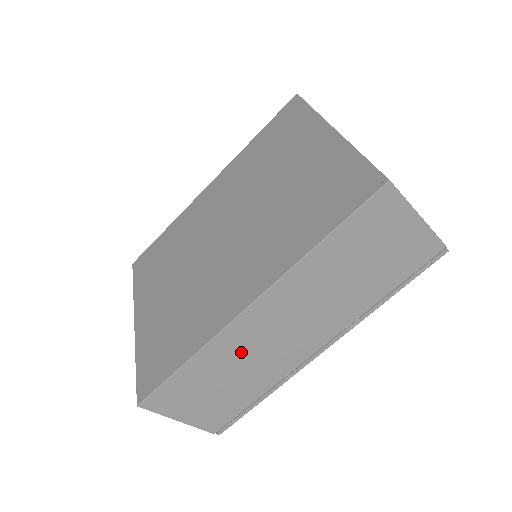
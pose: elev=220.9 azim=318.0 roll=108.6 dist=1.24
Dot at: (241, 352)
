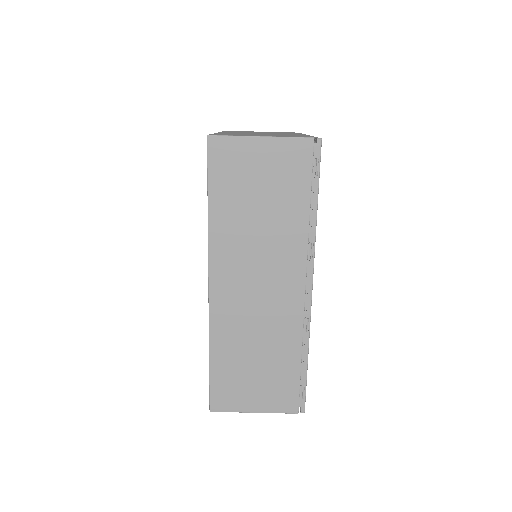
Dot at: (242, 327)
